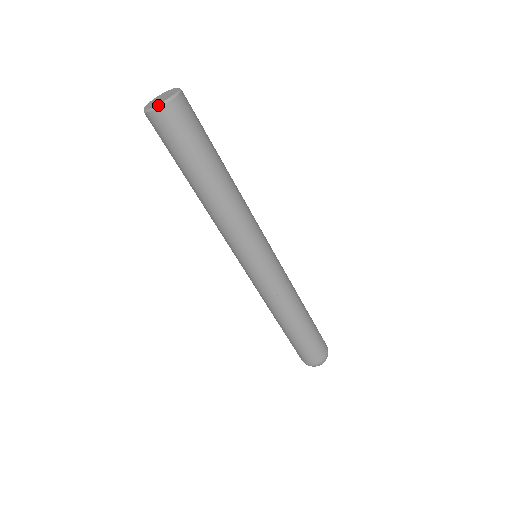
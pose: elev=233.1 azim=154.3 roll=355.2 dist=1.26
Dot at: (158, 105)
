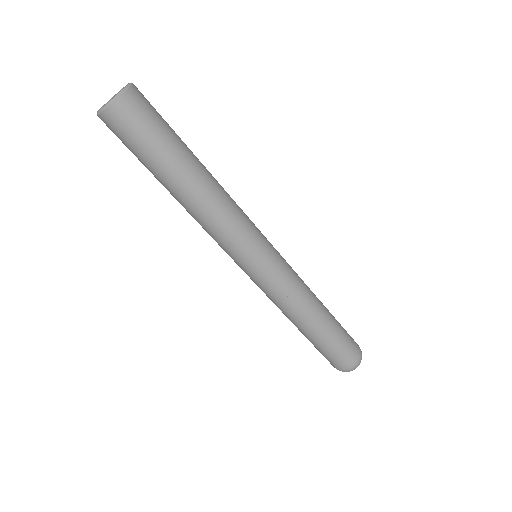
Dot at: (124, 88)
